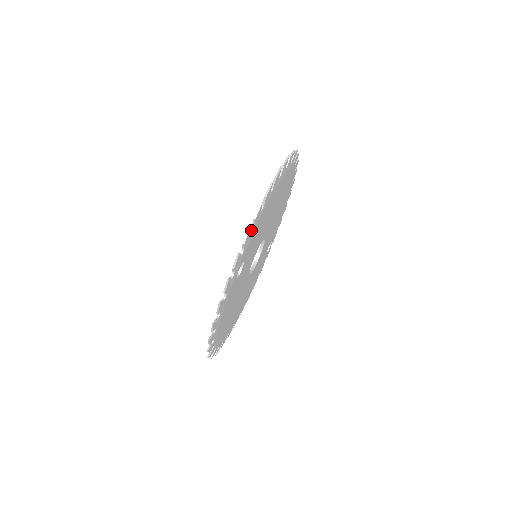
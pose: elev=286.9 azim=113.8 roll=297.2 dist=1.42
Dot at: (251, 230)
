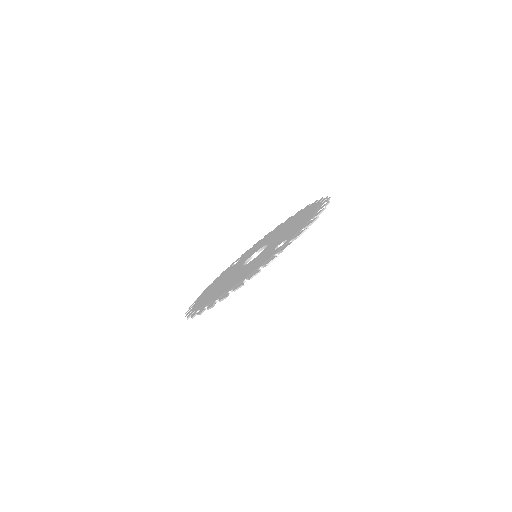
Dot at: occluded
